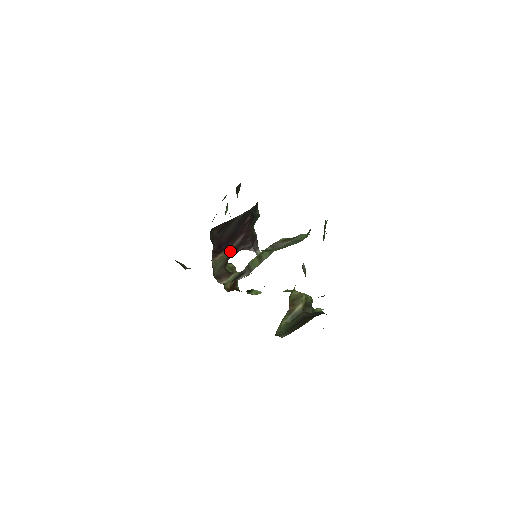
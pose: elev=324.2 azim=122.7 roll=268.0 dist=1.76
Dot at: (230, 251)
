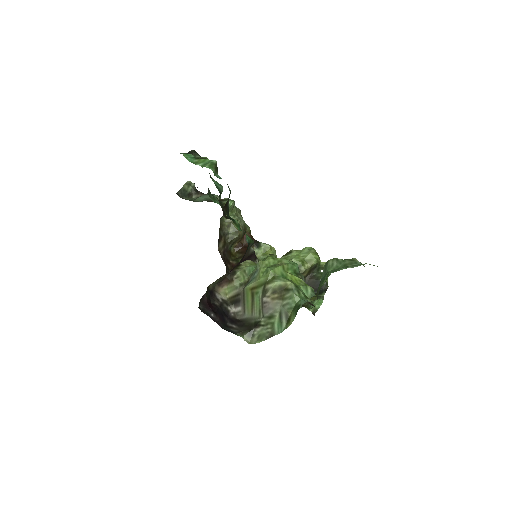
Dot at: occluded
